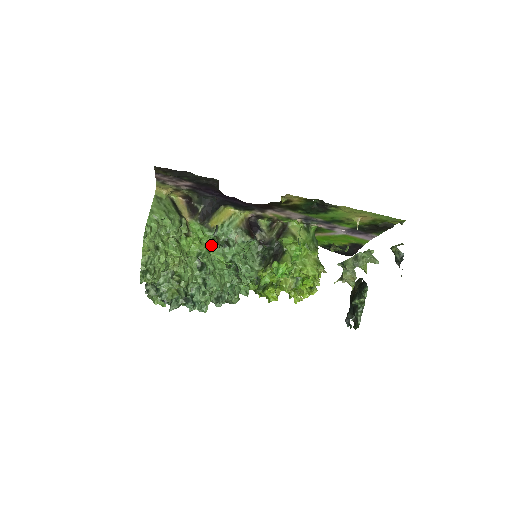
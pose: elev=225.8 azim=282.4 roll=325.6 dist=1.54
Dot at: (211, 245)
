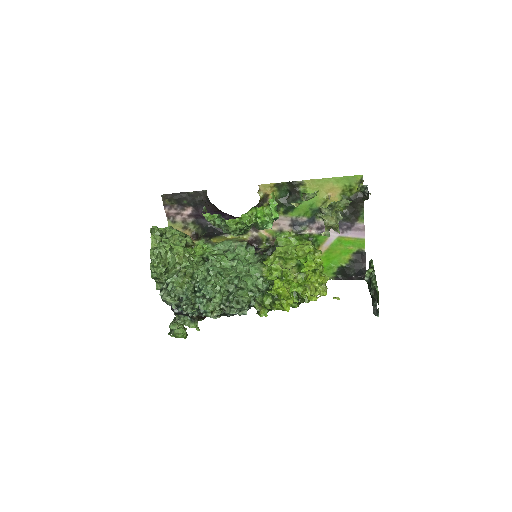
Dot at: (214, 252)
